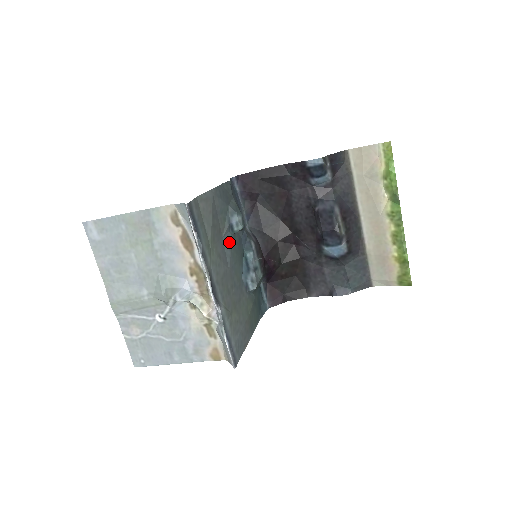
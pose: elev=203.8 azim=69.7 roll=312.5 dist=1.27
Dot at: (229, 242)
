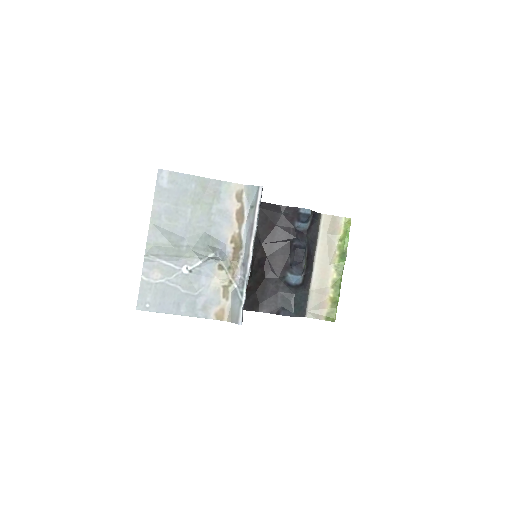
Dot at: occluded
